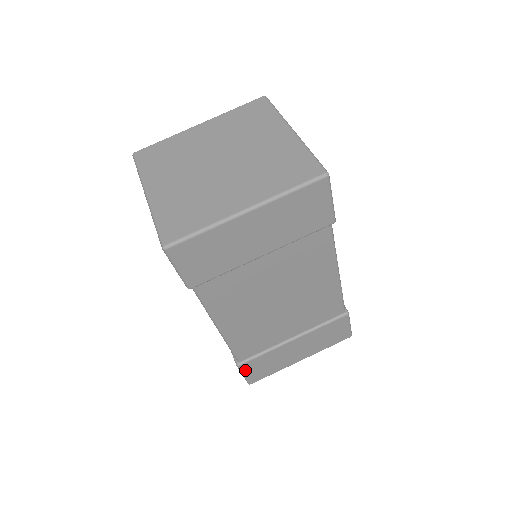
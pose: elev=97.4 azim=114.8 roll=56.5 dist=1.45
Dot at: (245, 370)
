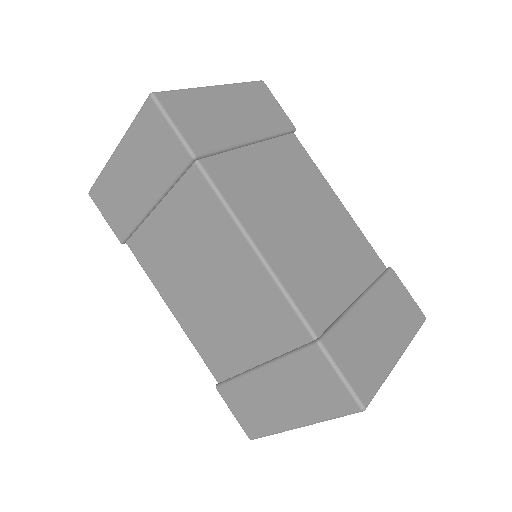
Dot at: (336, 358)
